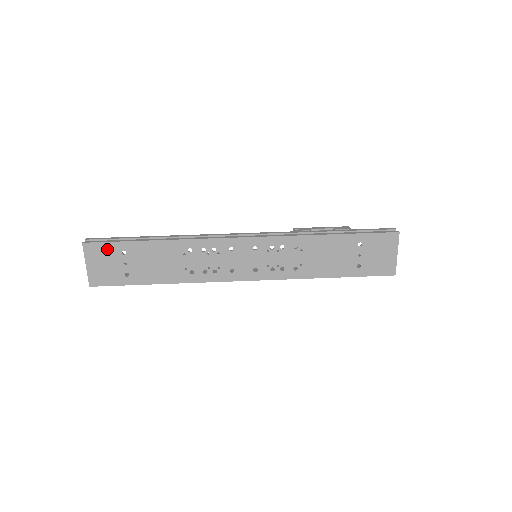
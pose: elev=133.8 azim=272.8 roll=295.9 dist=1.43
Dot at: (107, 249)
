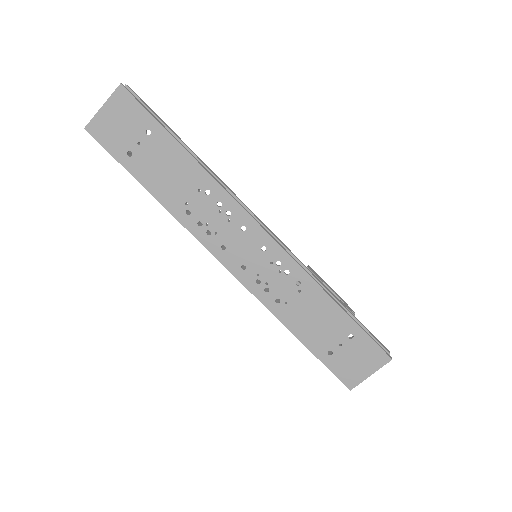
Dot at: (137, 113)
